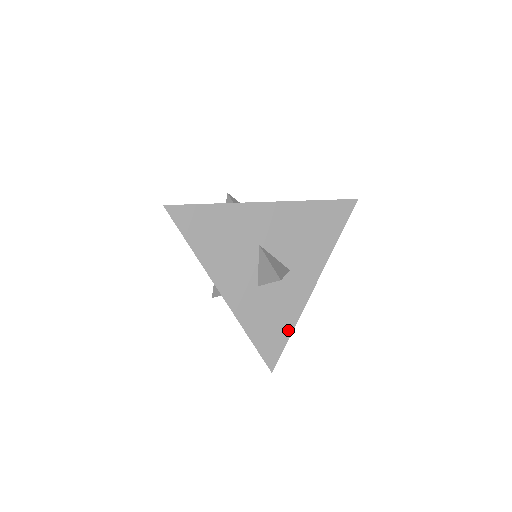
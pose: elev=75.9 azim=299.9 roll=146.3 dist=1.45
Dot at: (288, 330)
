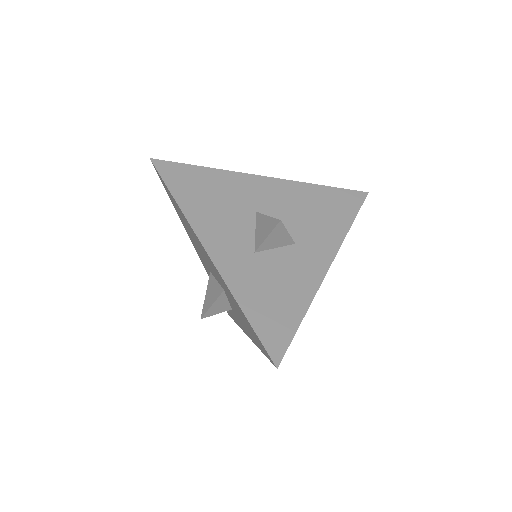
Dot at: (298, 313)
